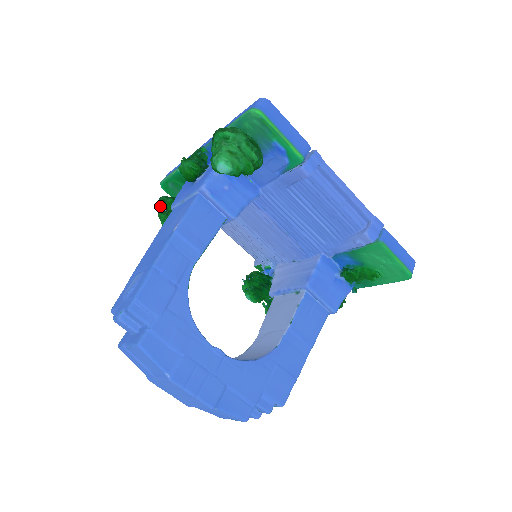
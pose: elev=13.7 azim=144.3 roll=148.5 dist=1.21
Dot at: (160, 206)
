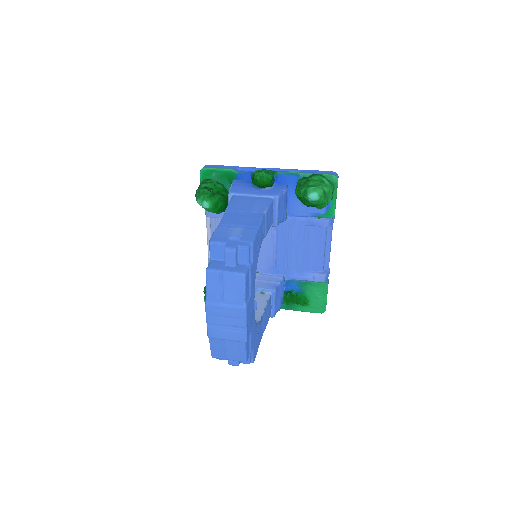
Dot at: (204, 185)
